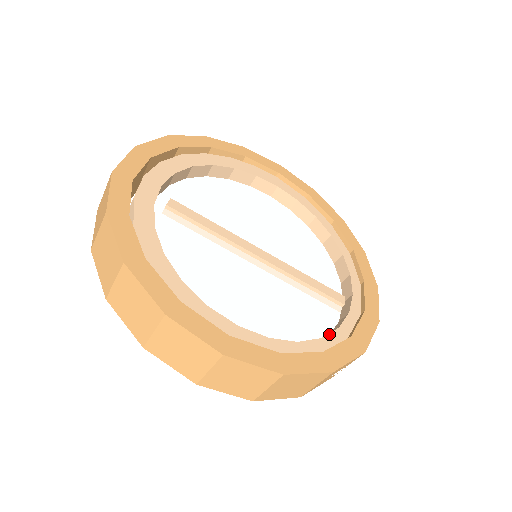
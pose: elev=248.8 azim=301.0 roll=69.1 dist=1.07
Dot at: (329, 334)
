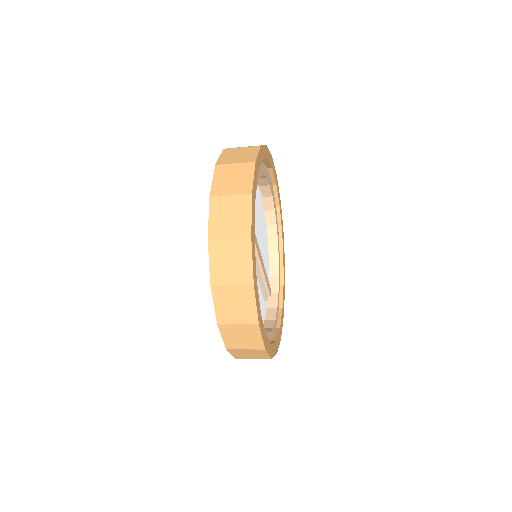
Dot at: (274, 325)
